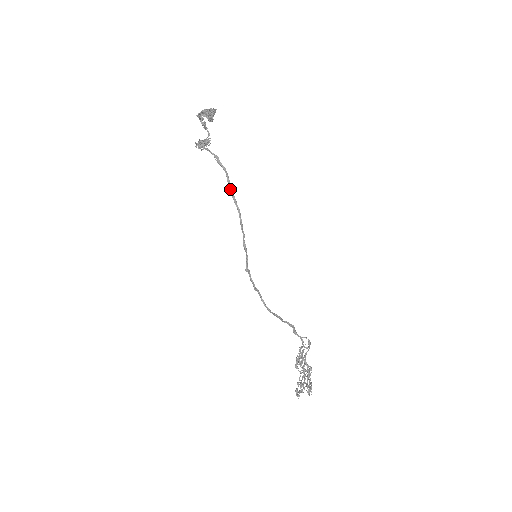
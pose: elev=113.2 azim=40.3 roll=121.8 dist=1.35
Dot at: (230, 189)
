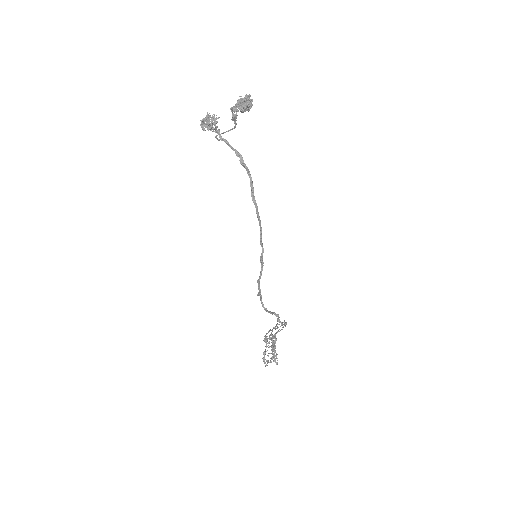
Dot at: (254, 197)
